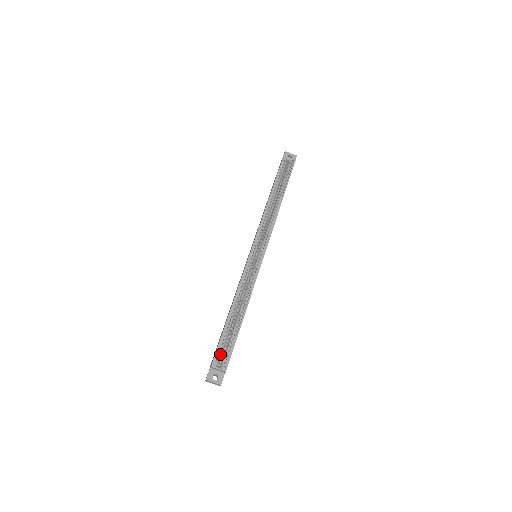
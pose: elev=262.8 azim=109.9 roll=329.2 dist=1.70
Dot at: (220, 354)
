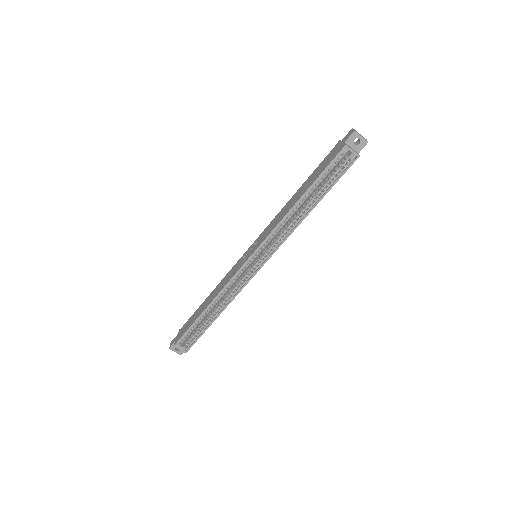
Dot at: (185, 338)
